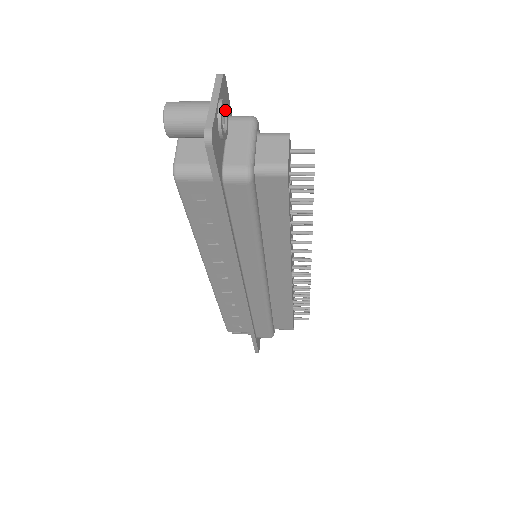
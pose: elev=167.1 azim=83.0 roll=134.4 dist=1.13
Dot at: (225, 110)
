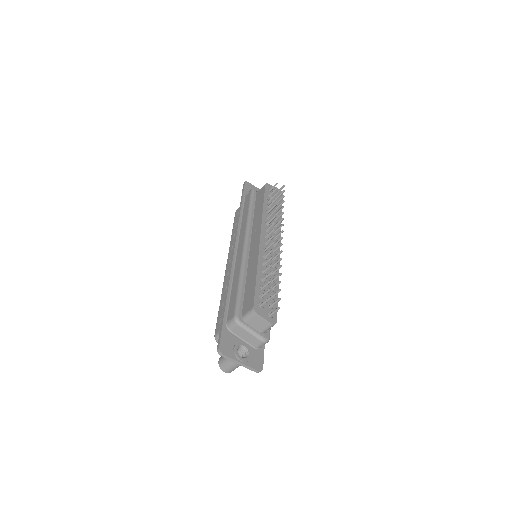
Dot at: occluded
